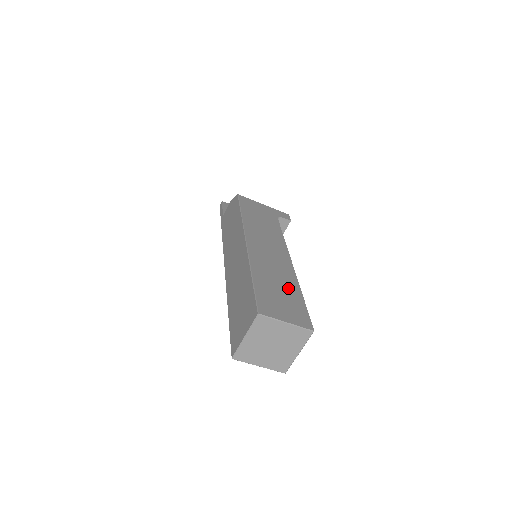
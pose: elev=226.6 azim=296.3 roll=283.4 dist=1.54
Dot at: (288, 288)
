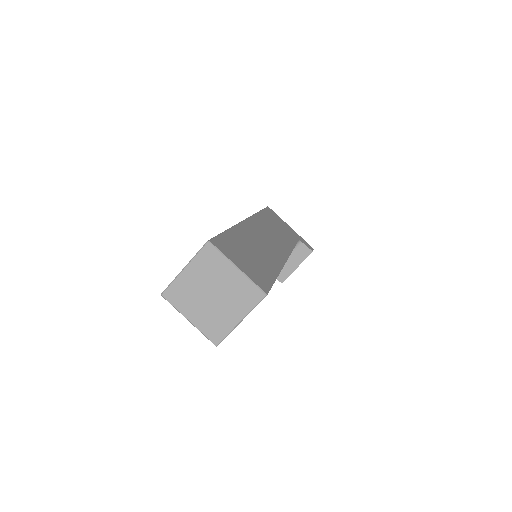
Dot at: (265, 261)
